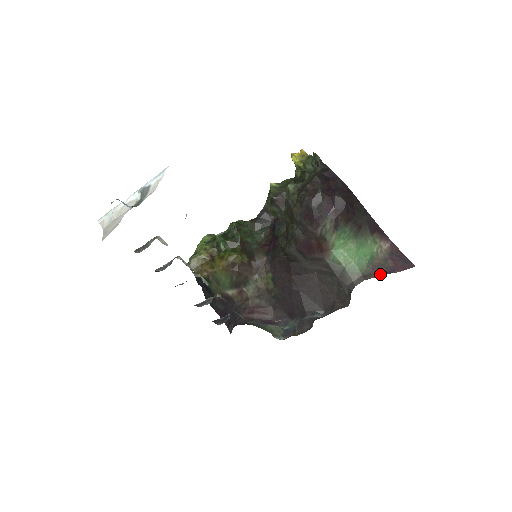
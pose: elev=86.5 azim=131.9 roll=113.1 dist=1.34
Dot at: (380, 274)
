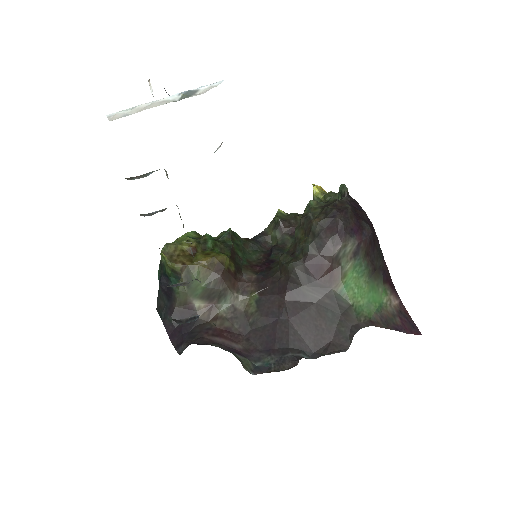
Dot at: (388, 327)
